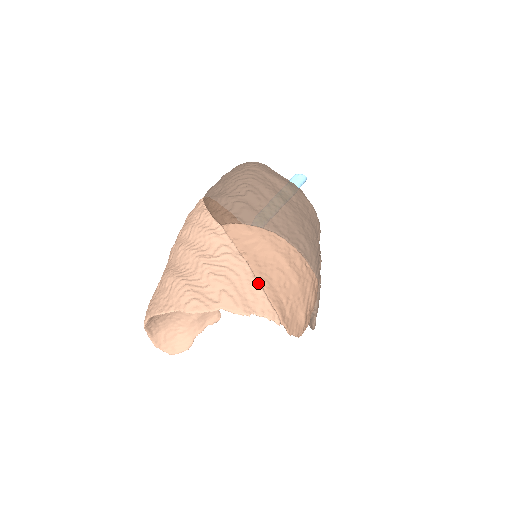
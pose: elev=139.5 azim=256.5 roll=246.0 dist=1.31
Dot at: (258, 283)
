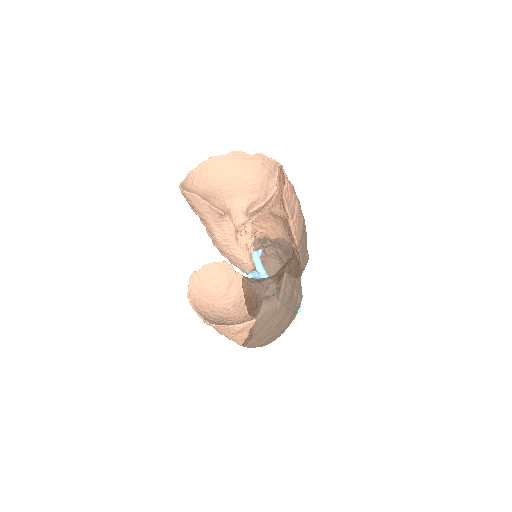
Dot at: occluded
